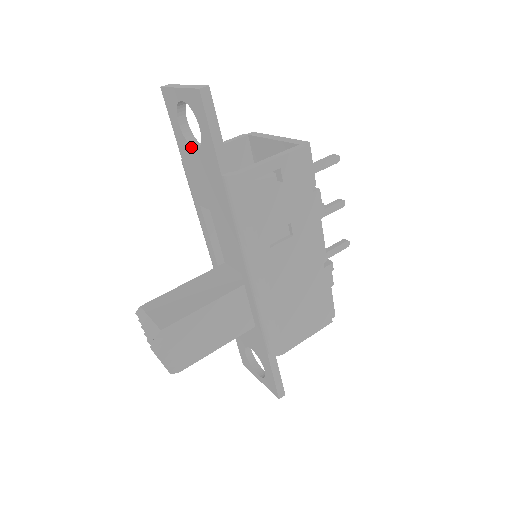
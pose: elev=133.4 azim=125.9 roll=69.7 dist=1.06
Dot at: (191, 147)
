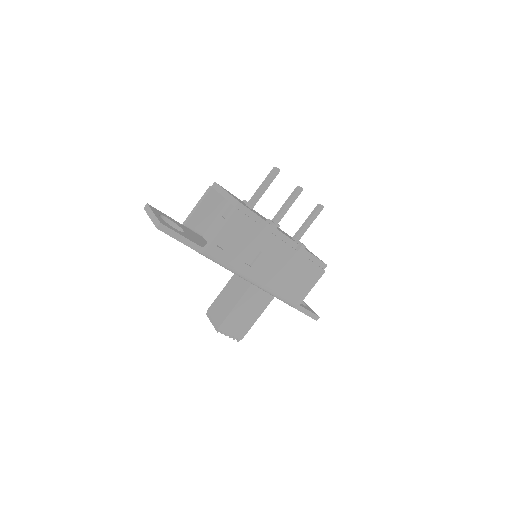
Dot at: occluded
